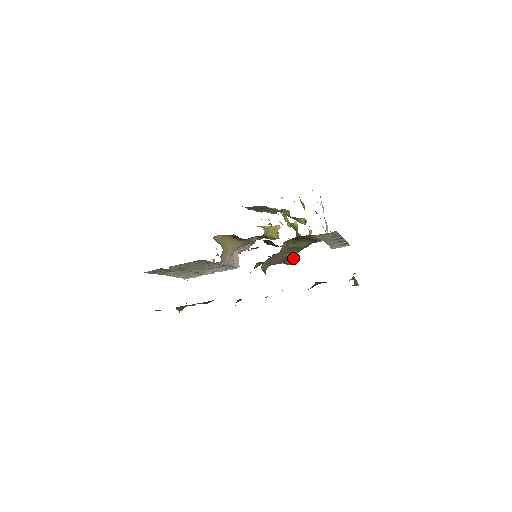
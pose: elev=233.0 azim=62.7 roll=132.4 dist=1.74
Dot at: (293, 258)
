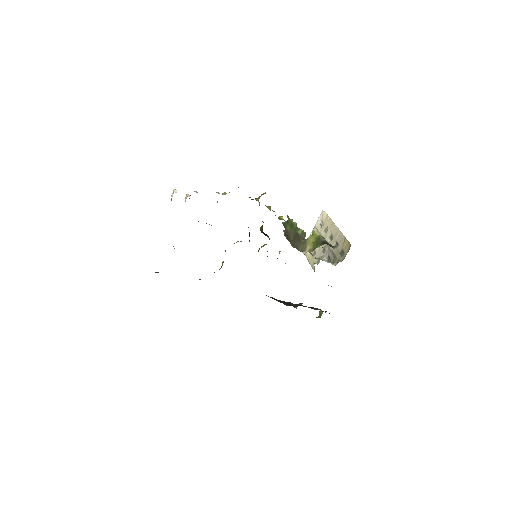
Dot at: occluded
